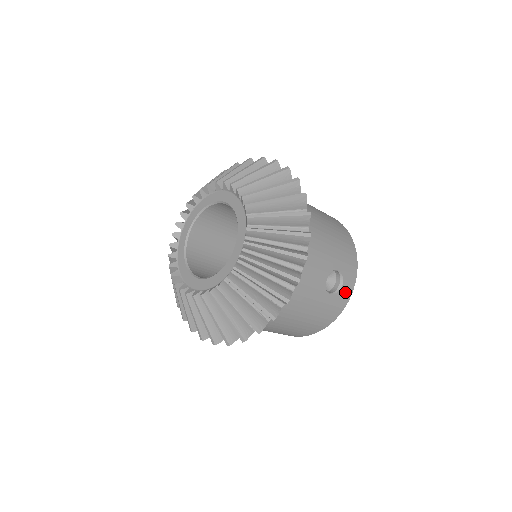
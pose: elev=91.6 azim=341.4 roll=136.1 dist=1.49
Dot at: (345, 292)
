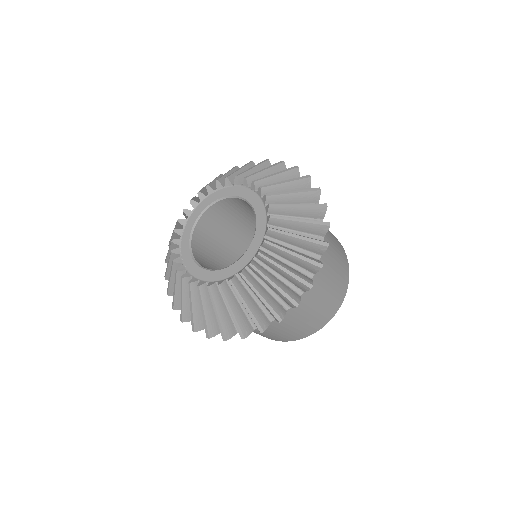
Dot at: occluded
